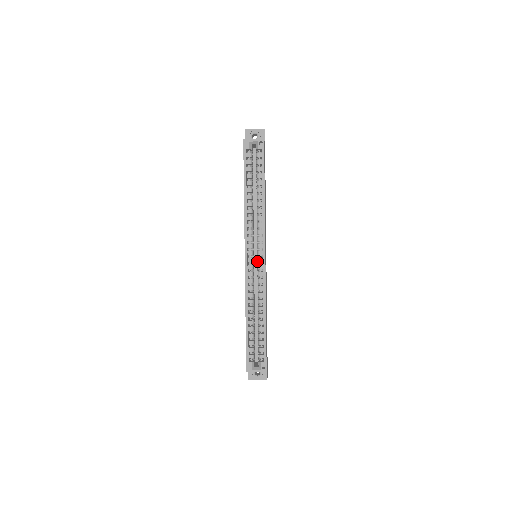
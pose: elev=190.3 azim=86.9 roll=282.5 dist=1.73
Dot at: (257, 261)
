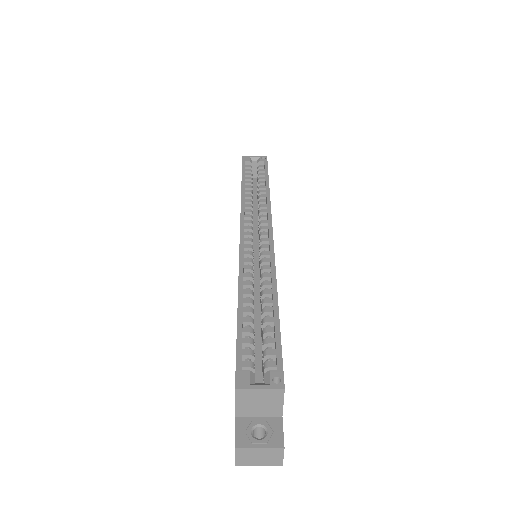
Dot at: occluded
